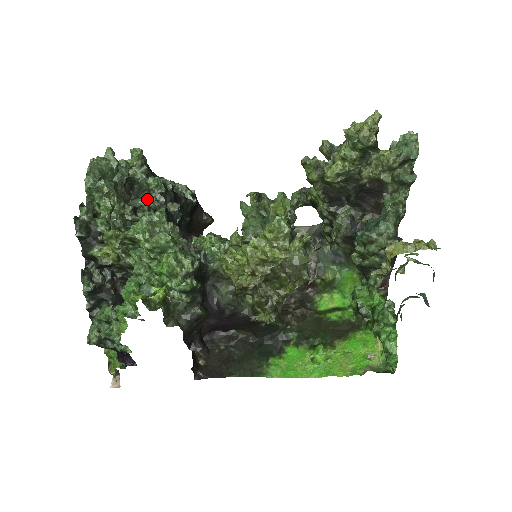
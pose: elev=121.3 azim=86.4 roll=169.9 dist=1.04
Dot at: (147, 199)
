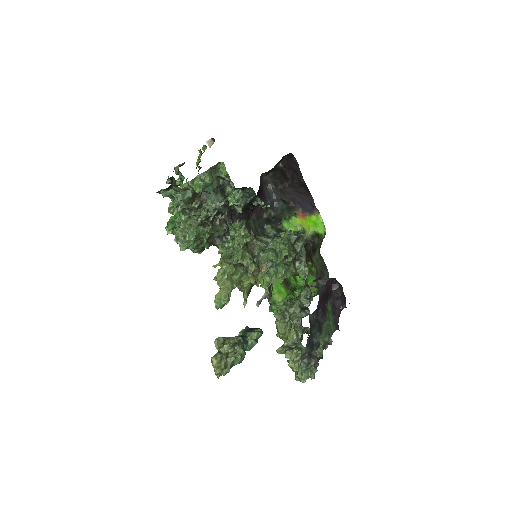
Dot at: (210, 210)
